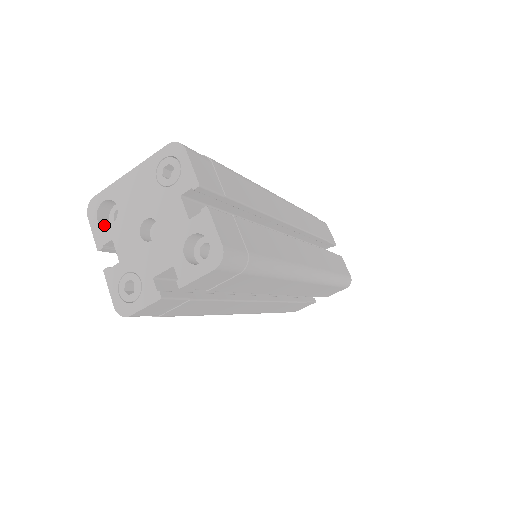
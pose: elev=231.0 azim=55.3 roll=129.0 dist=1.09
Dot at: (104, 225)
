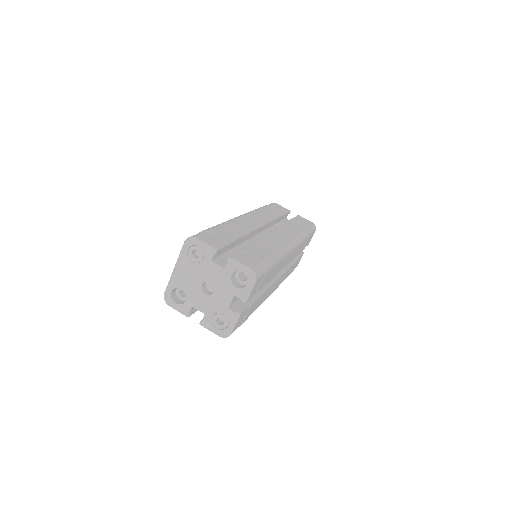
Dot at: (180, 303)
